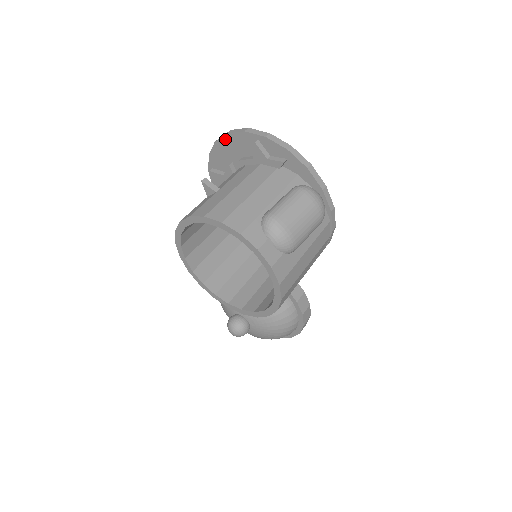
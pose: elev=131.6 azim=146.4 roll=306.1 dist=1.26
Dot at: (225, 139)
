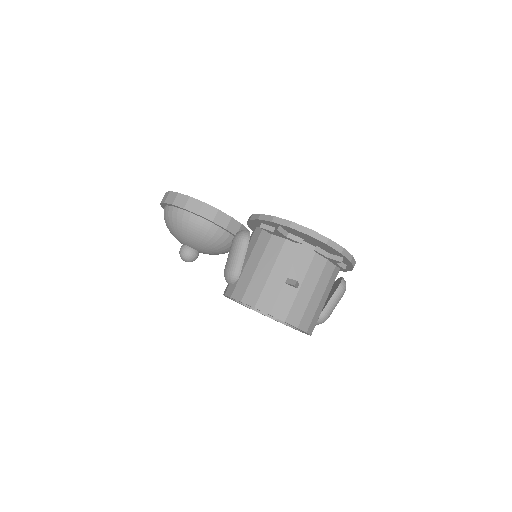
Dot at: (319, 242)
